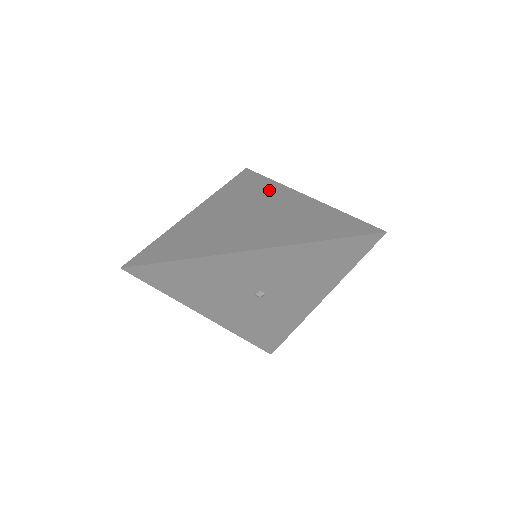
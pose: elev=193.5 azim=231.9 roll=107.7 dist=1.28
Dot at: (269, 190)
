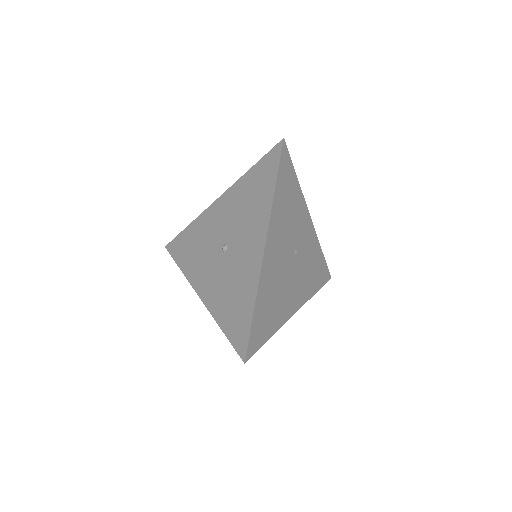
Dot at: occluded
